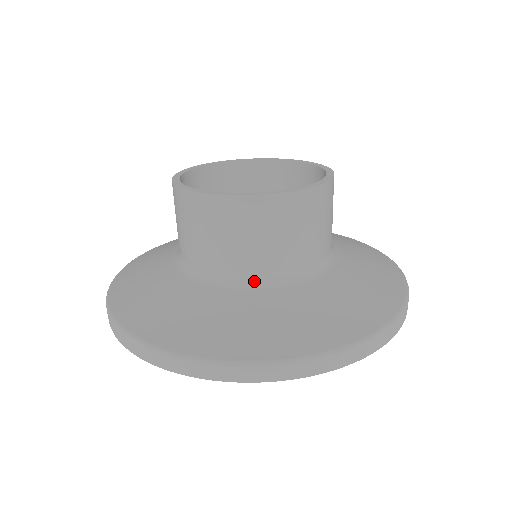
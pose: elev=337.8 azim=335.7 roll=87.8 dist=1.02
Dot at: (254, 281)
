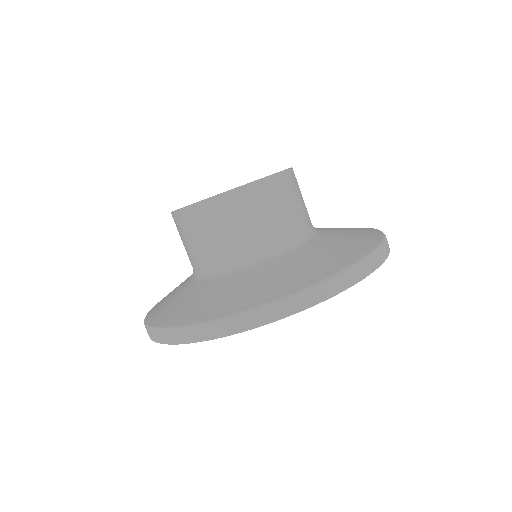
Dot at: (276, 250)
